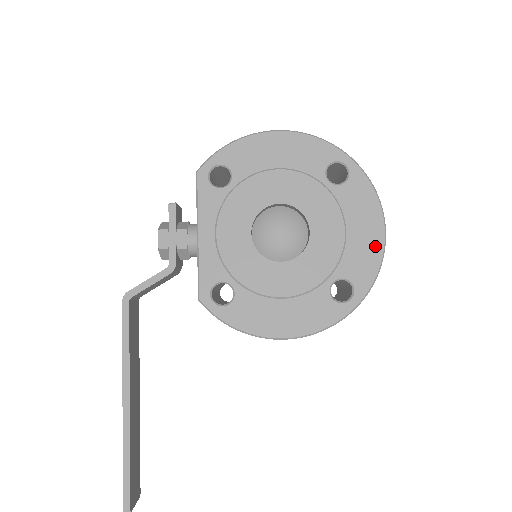
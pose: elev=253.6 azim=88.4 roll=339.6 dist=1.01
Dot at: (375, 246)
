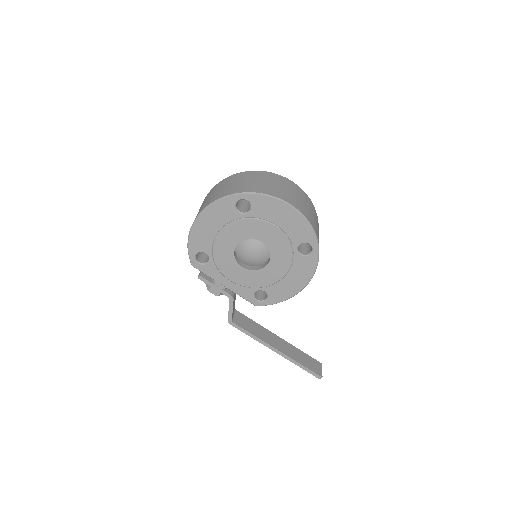
Dot at: (297, 218)
